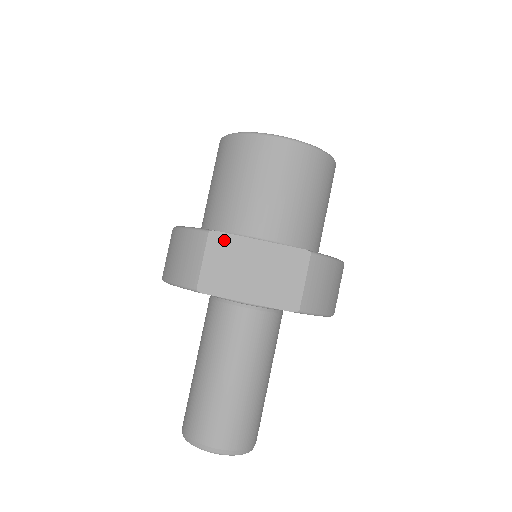
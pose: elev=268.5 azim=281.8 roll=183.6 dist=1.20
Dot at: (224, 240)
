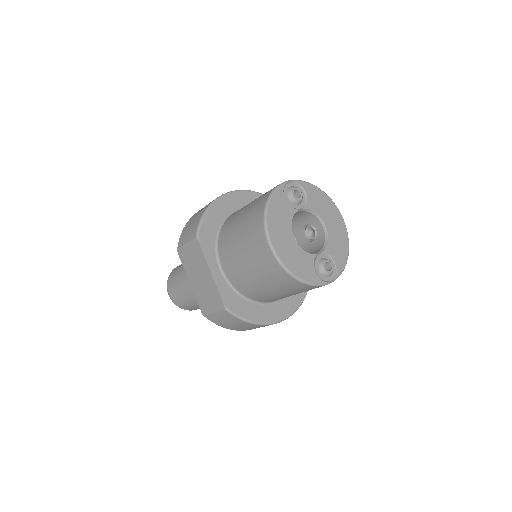
Dot at: (199, 250)
